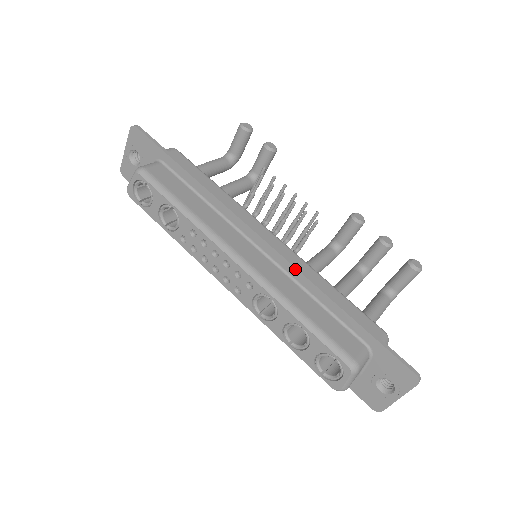
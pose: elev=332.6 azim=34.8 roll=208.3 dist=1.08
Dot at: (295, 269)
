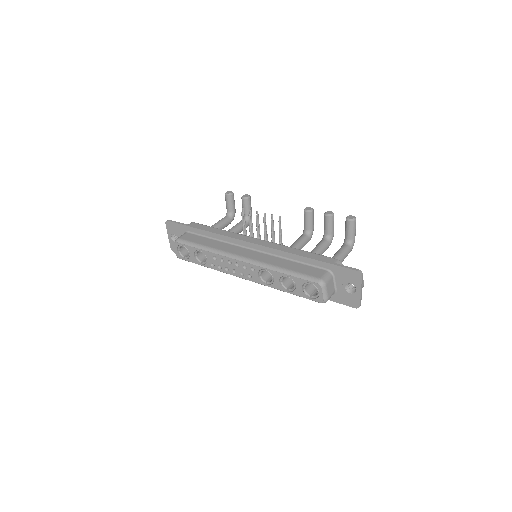
Dot at: (273, 249)
